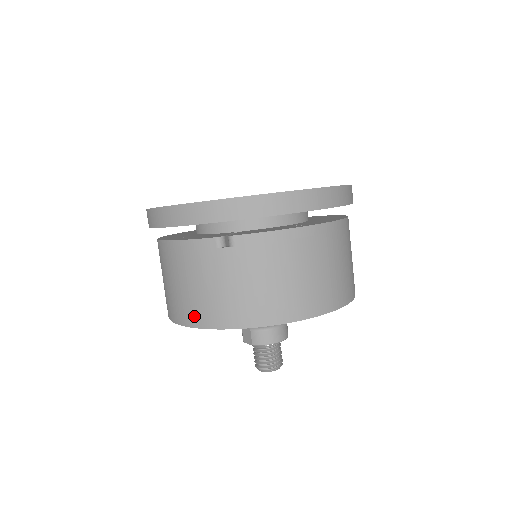
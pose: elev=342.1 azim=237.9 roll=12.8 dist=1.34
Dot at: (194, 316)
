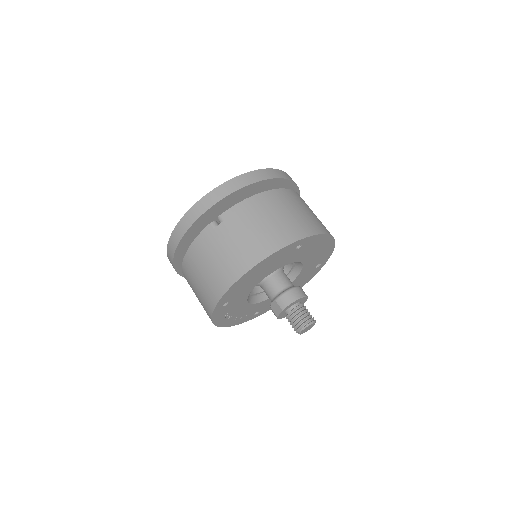
Dot at: (221, 285)
